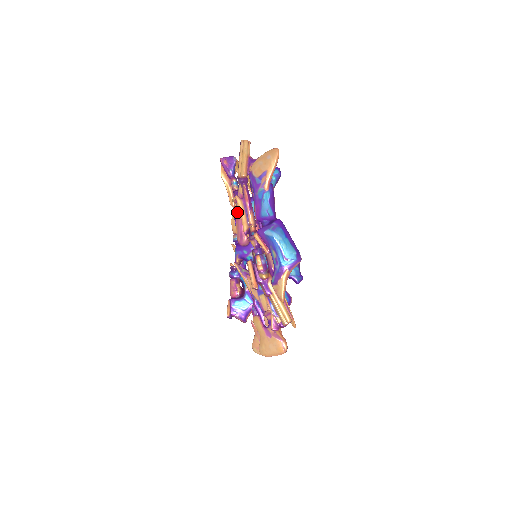
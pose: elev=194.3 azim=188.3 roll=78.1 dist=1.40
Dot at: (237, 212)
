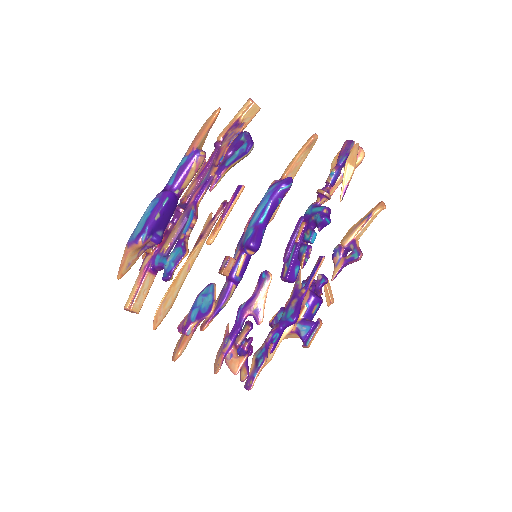
Dot at: occluded
